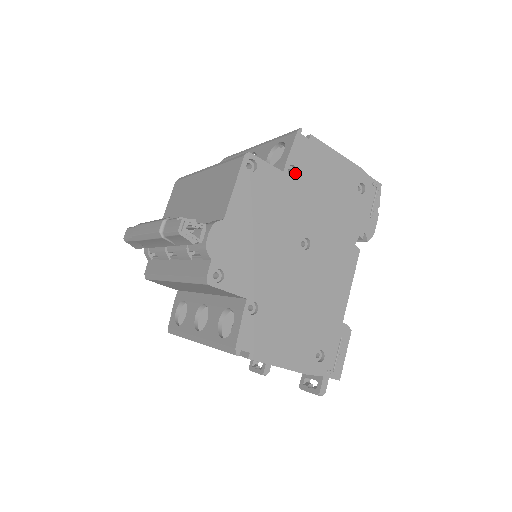
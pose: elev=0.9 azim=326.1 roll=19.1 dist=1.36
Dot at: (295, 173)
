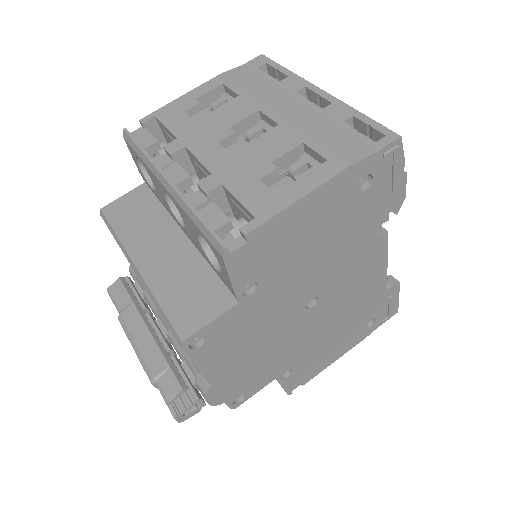
Dot at: (255, 281)
